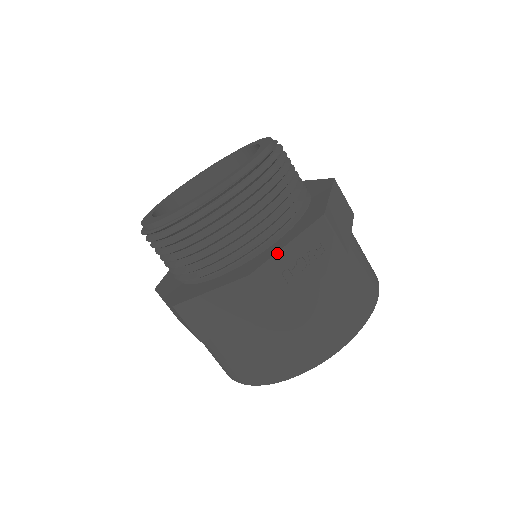
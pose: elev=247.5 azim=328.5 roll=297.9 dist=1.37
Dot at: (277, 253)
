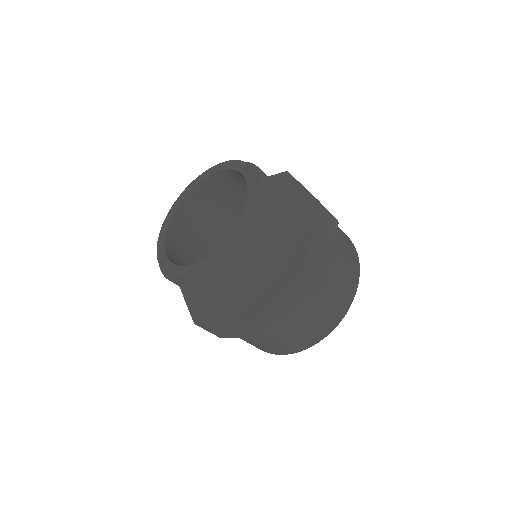
Dot at: (267, 305)
